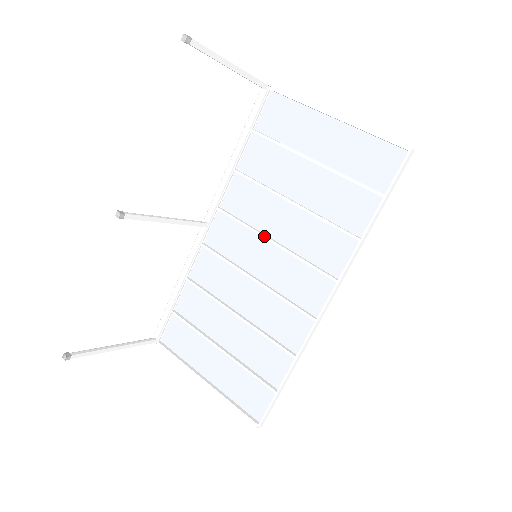
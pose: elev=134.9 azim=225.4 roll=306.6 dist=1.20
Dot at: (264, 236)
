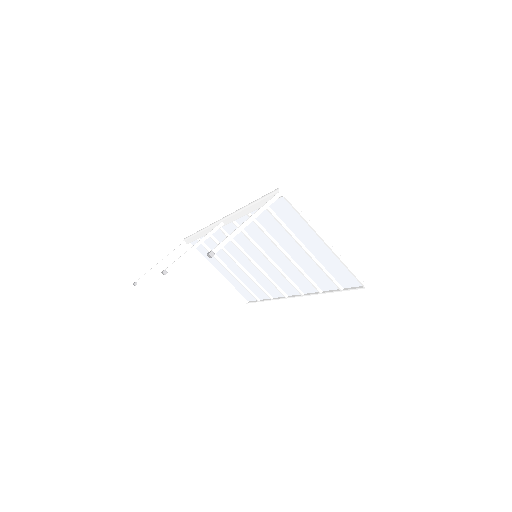
Dot at: (263, 254)
